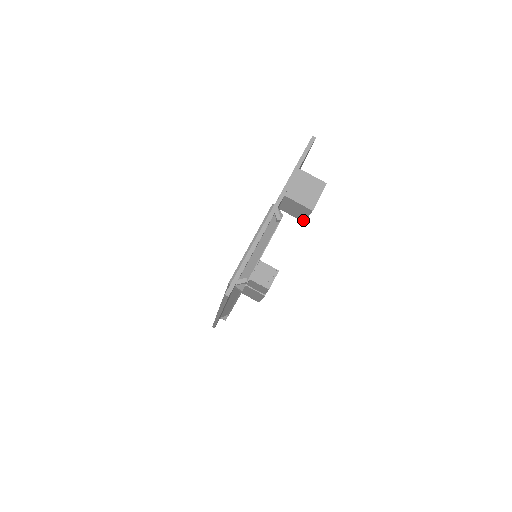
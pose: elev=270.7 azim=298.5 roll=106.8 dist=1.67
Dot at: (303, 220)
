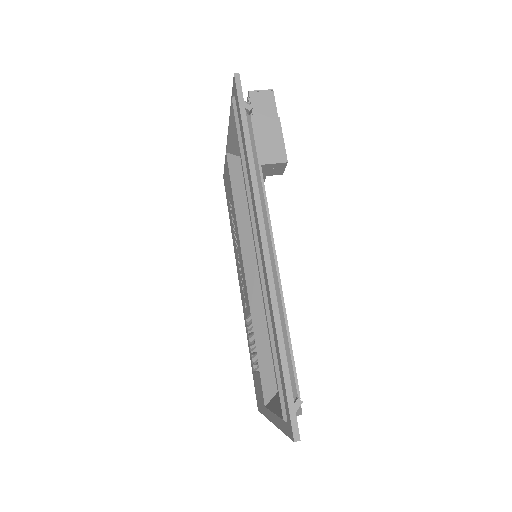
Dot at: occluded
